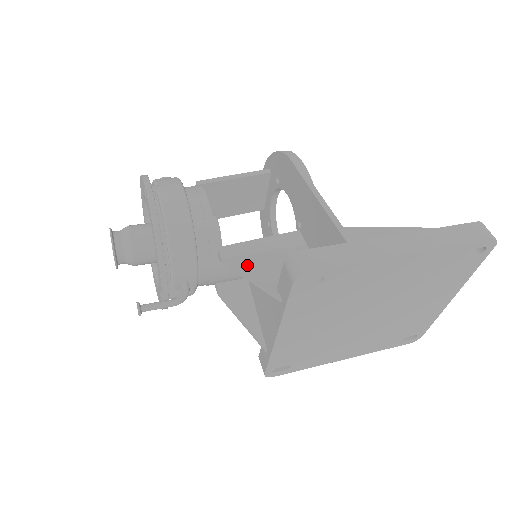
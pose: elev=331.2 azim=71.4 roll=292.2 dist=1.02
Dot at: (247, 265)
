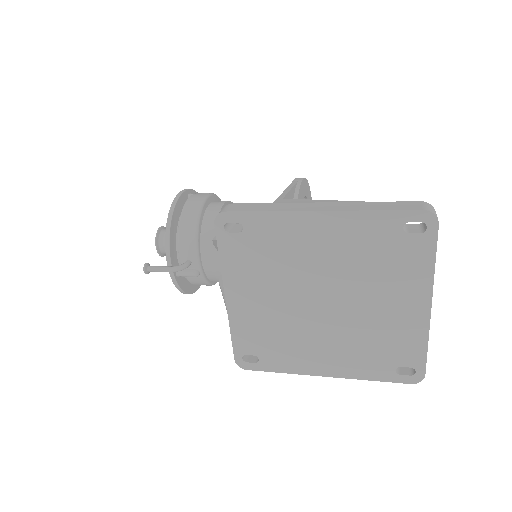
Dot at: occluded
